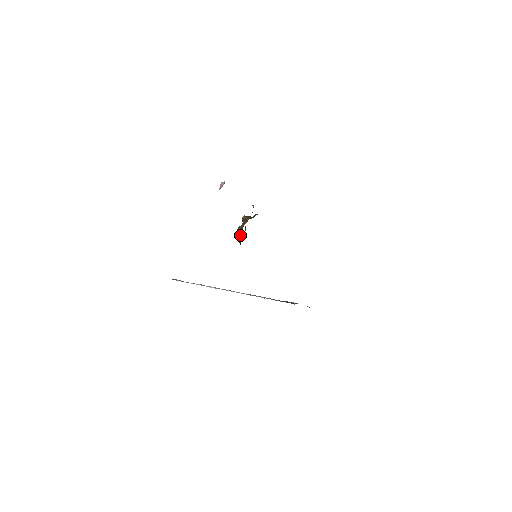
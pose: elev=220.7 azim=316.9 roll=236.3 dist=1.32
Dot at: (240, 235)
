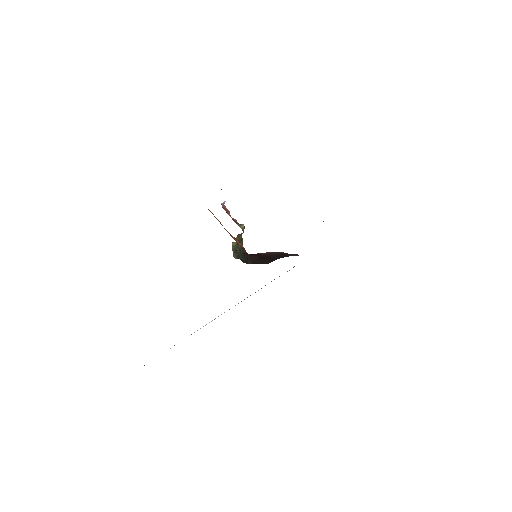
Dot at: (241, 241)
